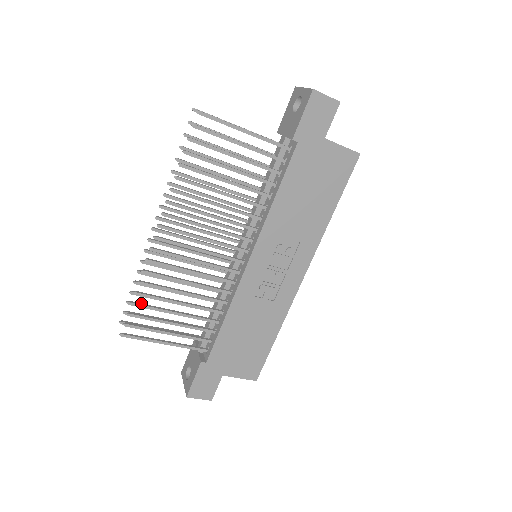
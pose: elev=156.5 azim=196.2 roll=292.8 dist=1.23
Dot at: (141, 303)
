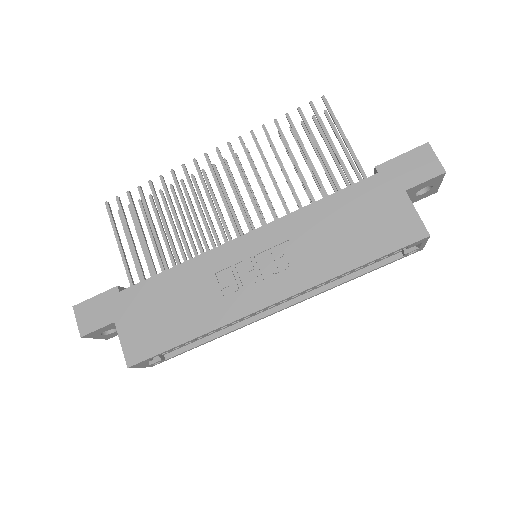
Dot at: occluded
